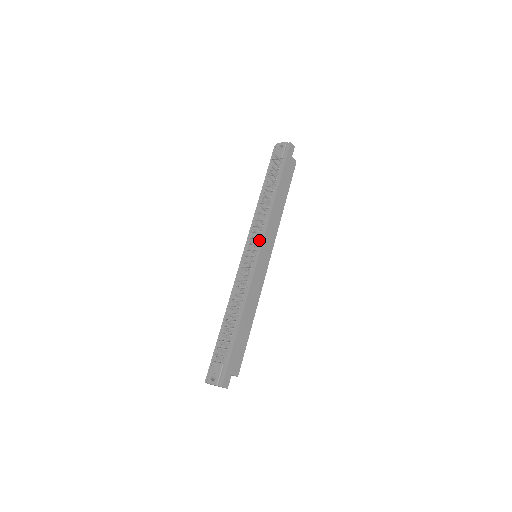
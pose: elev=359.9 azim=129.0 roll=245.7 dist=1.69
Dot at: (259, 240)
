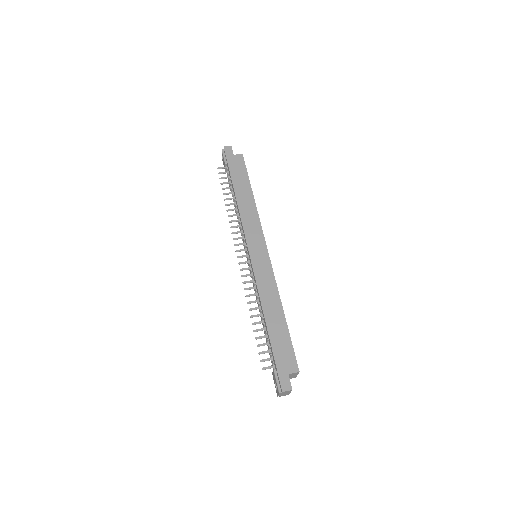
Dot at: (245, 242)
